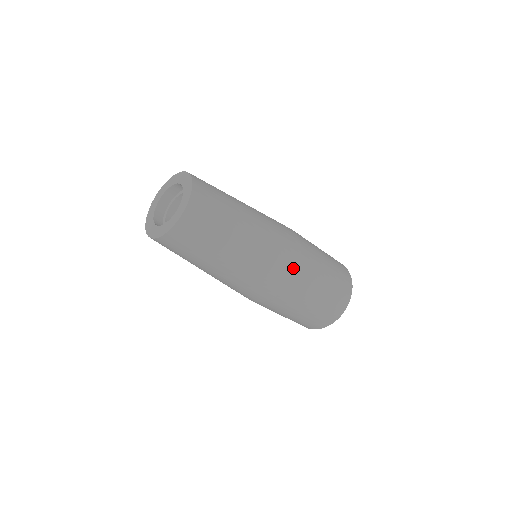
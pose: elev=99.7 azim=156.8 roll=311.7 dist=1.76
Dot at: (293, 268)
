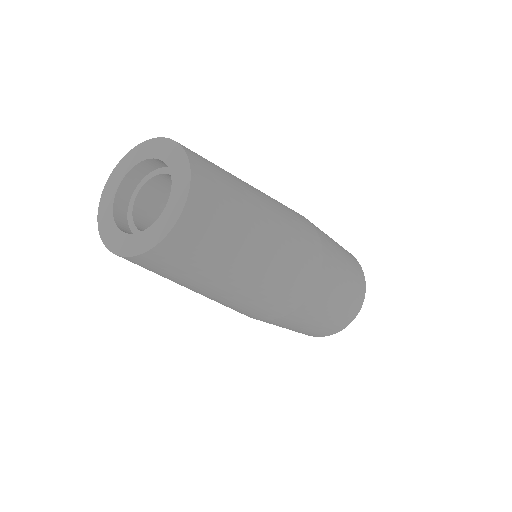
Dot at: (313, 229)
